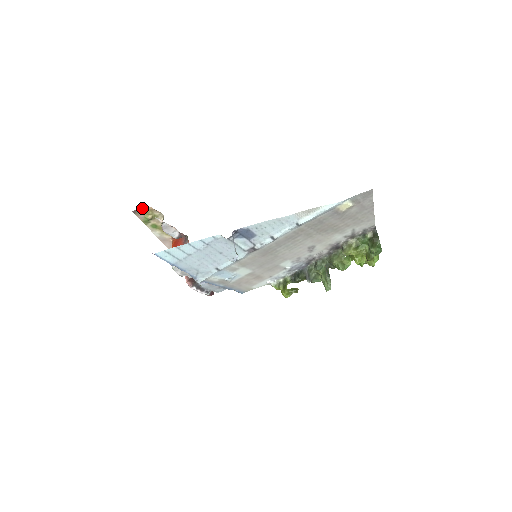
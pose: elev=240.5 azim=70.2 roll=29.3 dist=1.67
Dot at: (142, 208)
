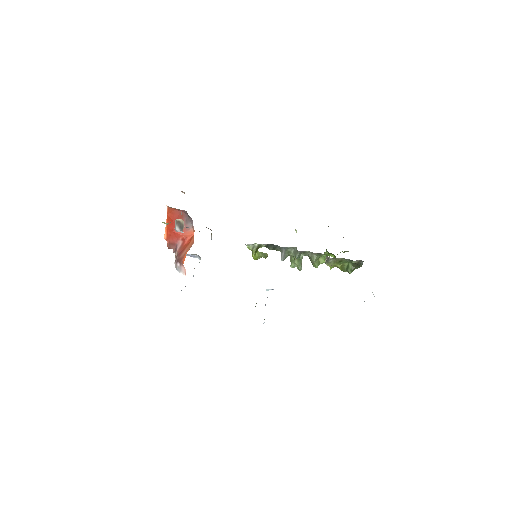
Dot at: occluded
